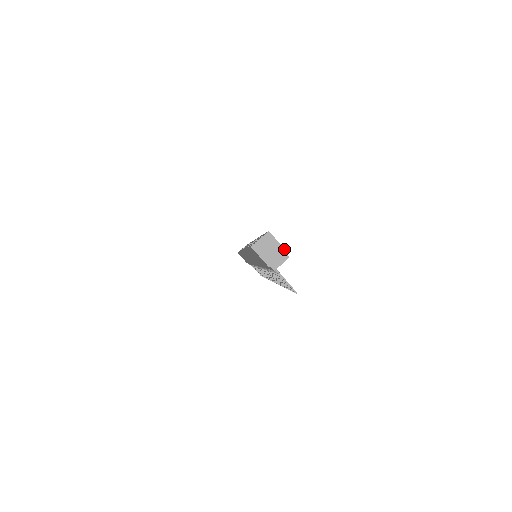
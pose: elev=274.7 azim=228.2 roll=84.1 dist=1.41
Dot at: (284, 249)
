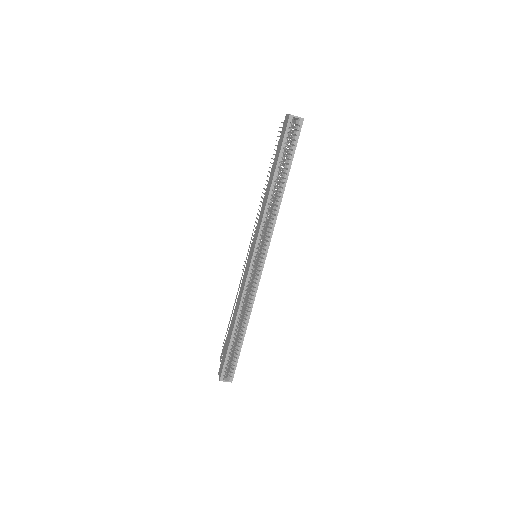
Dot at: occluded
